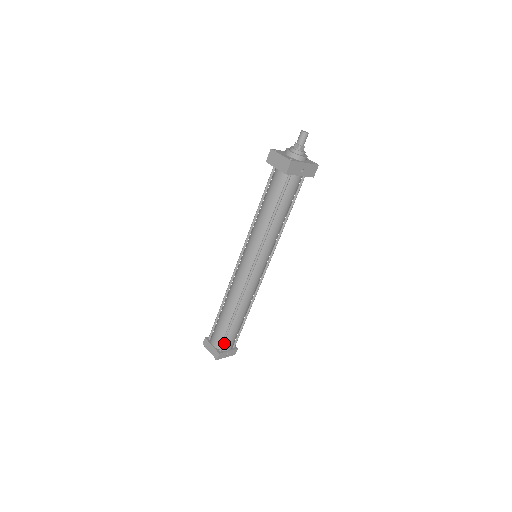
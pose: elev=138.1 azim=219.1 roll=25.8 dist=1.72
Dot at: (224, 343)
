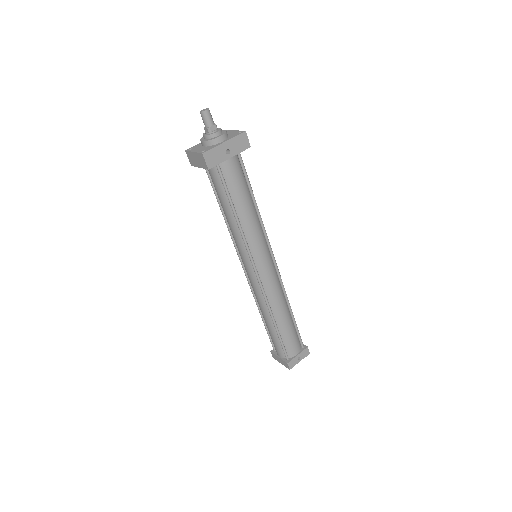
Dot at: (287, 351)
